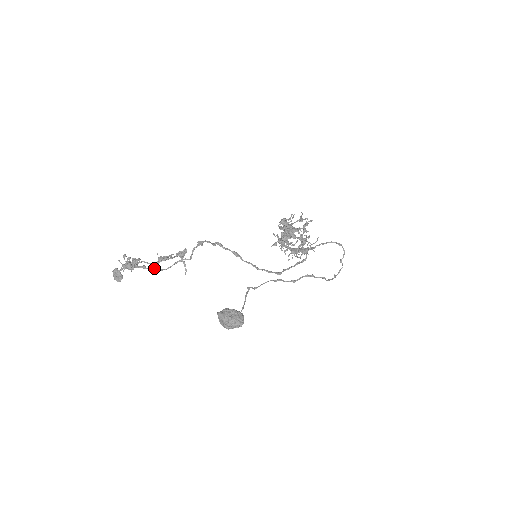
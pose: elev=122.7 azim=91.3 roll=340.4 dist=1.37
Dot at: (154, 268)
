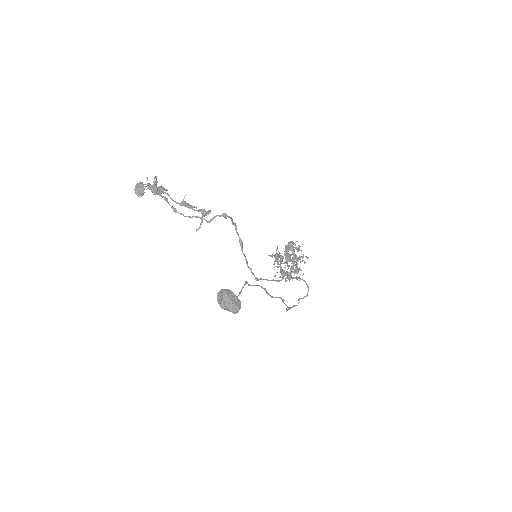
Dot at: occluded
